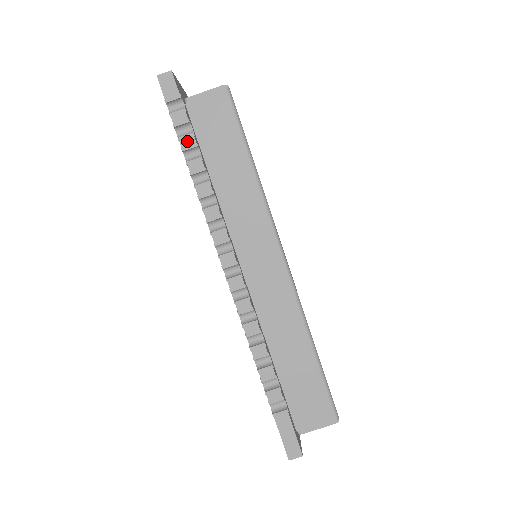
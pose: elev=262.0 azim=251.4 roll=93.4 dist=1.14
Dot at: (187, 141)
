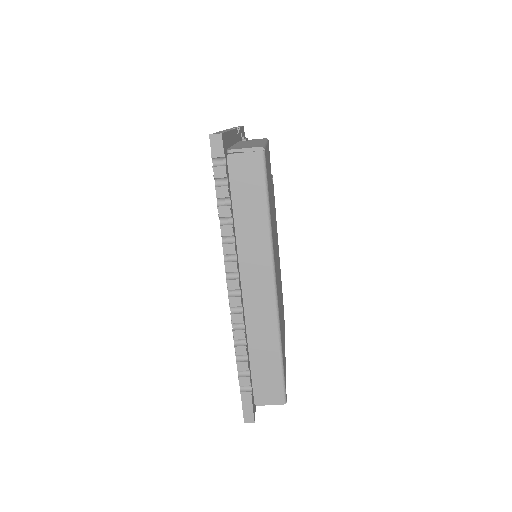
Dot at: (222, 191)
